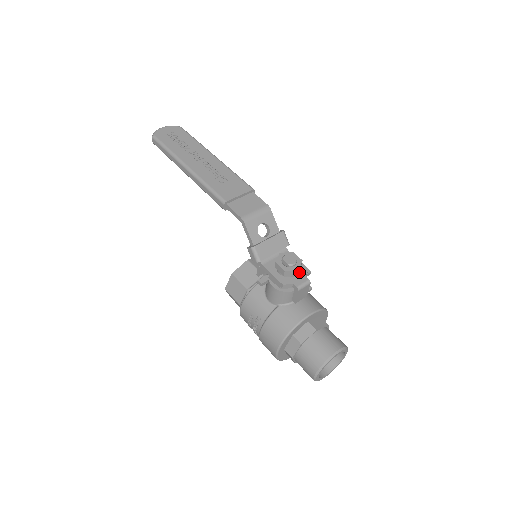
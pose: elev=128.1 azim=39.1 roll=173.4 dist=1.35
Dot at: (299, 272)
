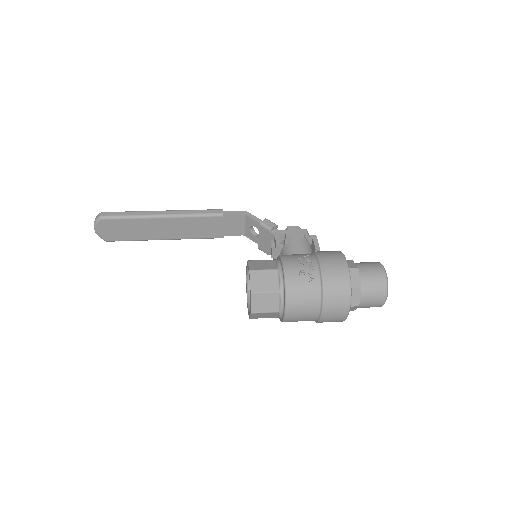
Dot at: occluded
